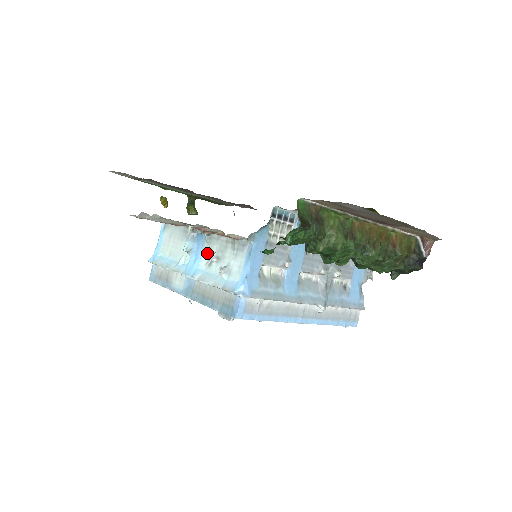
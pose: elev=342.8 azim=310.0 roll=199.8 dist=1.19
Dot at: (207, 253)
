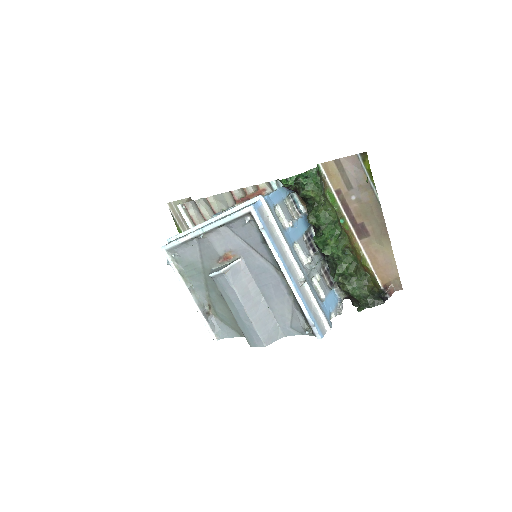
Dot at: occluded
